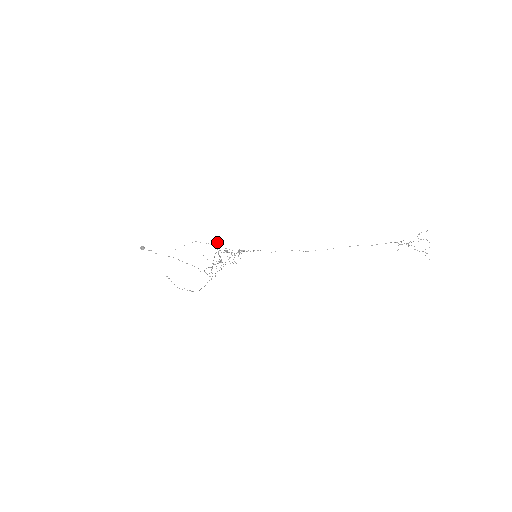
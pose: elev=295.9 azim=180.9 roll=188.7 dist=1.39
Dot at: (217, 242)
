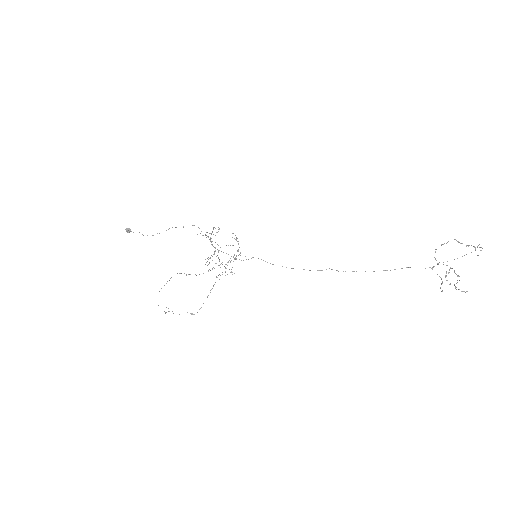
Dot at: (205, 264)
